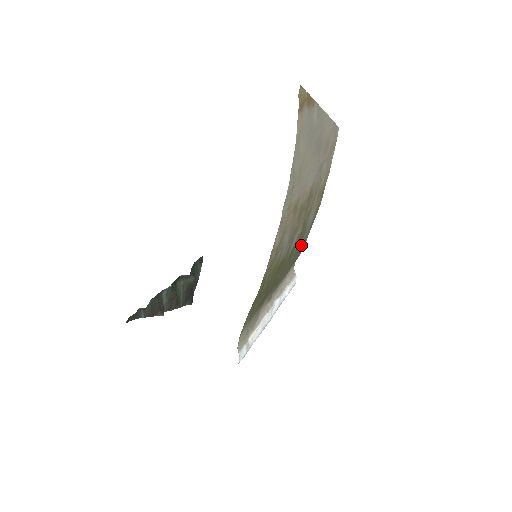
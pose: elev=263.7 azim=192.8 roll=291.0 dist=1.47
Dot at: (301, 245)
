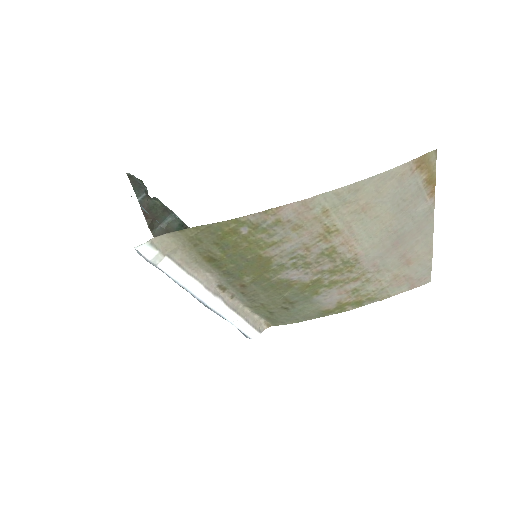
Dot at: (295, 311)
